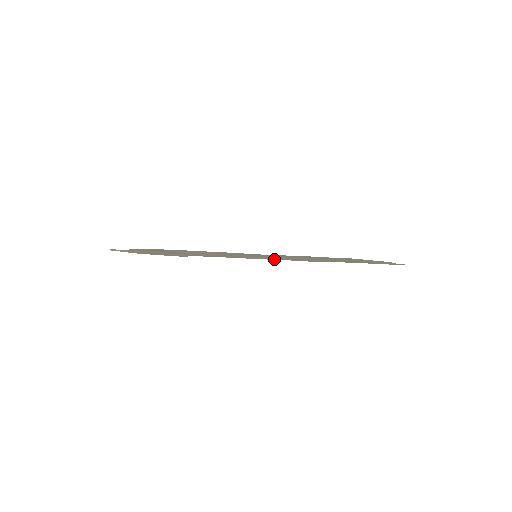
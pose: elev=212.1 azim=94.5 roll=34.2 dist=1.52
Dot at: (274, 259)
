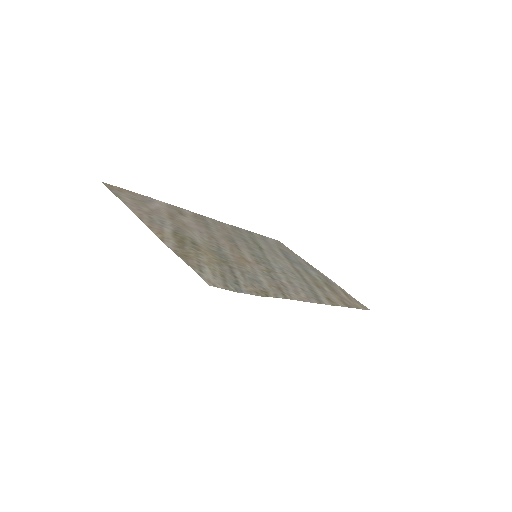
Dot at: (314, 299)
